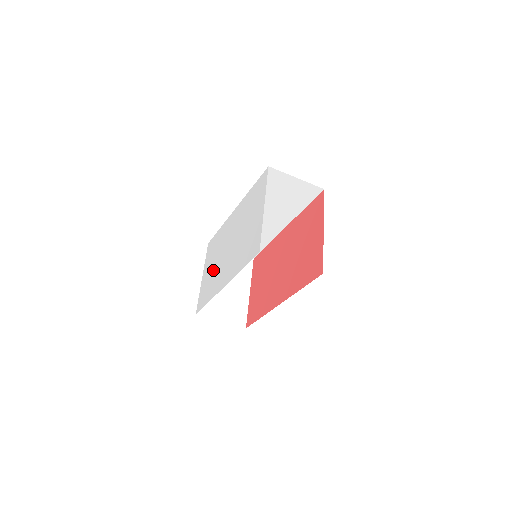
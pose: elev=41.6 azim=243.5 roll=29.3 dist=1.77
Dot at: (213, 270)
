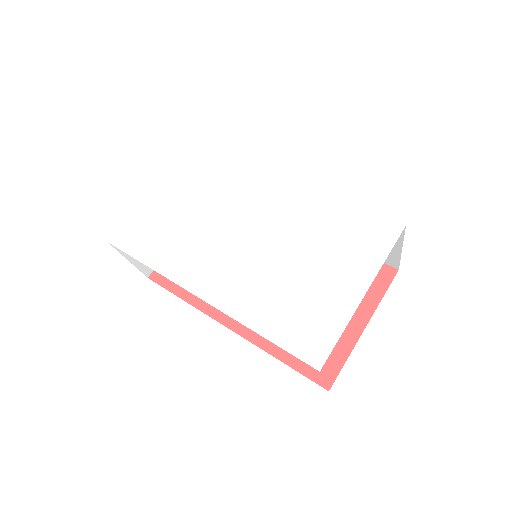
Dot at: (187, 219)
